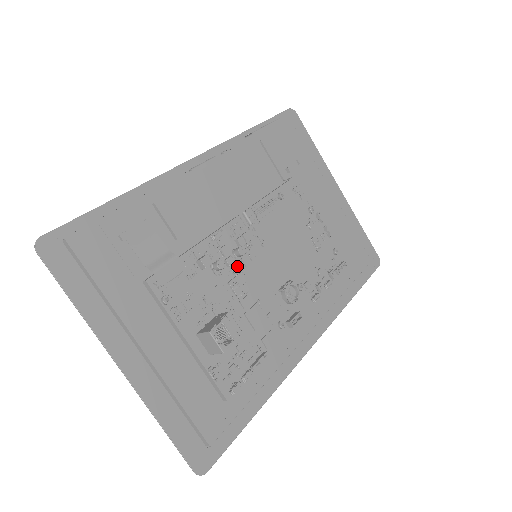
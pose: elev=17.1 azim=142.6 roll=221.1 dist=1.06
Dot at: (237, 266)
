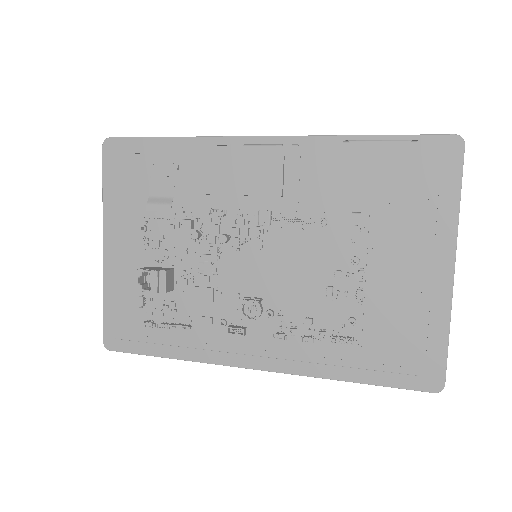
Dot at: (214, 248)
